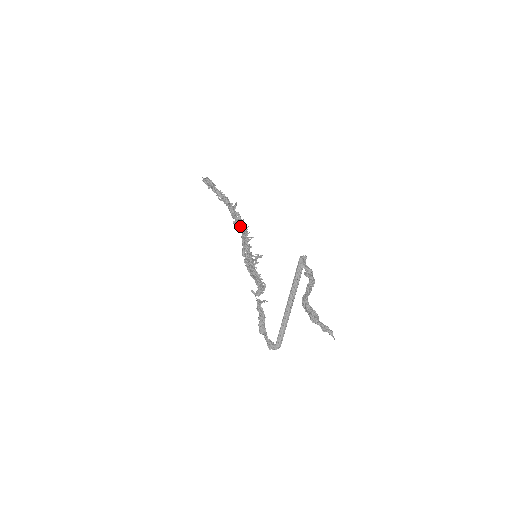
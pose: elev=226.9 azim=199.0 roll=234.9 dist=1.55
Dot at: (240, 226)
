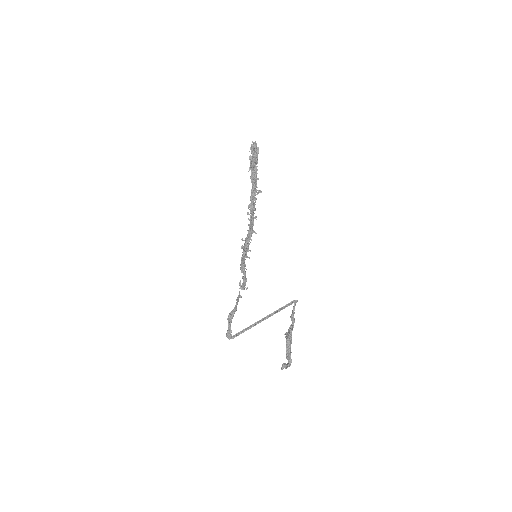
Dot at: (252, 213)
